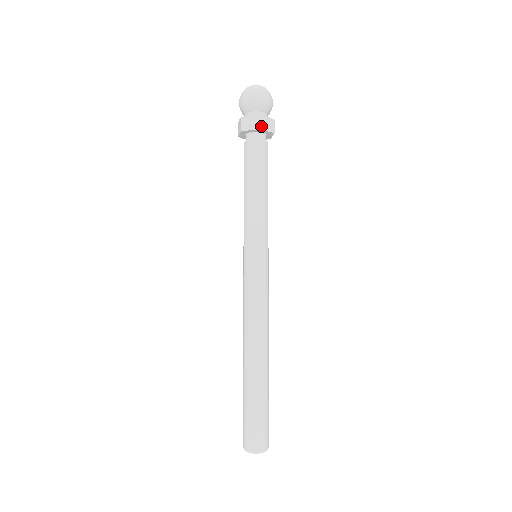
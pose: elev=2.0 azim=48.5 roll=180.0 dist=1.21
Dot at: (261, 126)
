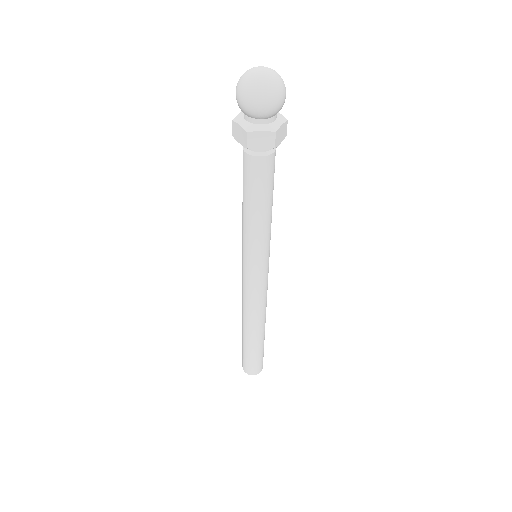
Dot at: (249, 145)
